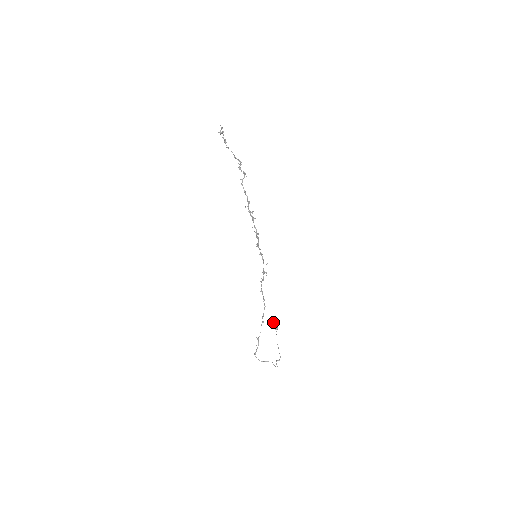
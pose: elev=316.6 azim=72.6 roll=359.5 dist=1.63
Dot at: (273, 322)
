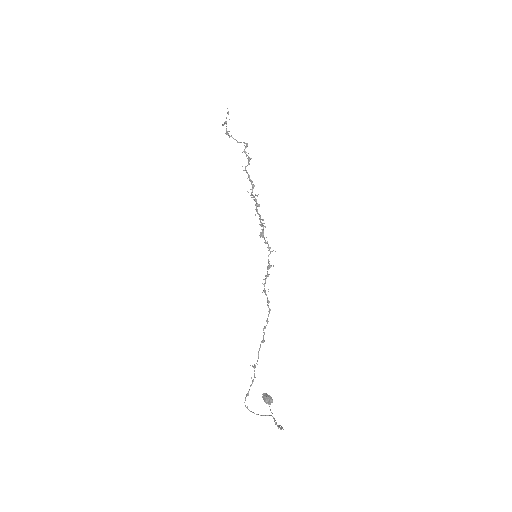
Dot at: occluded
